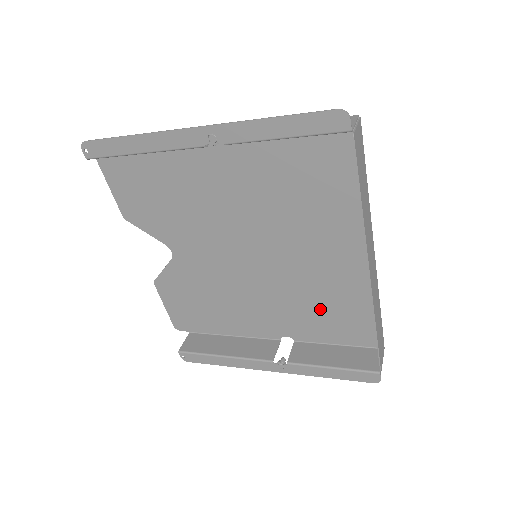
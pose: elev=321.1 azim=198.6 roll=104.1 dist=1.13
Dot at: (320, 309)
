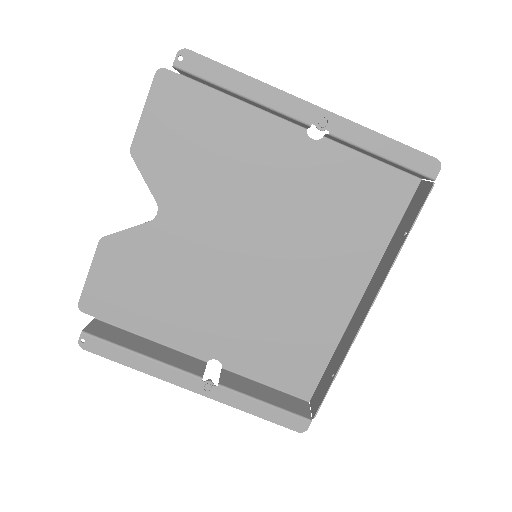
Dot at: (276, 339)
